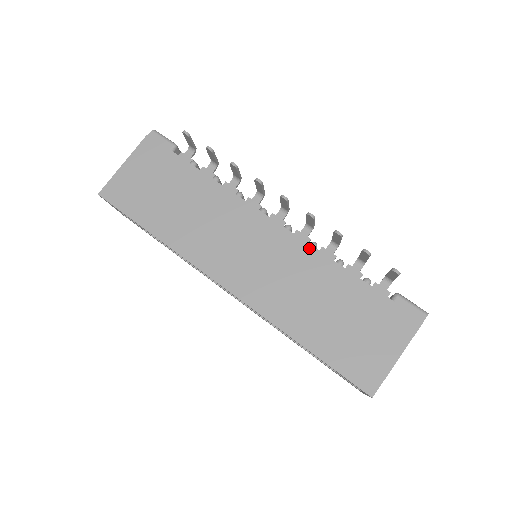
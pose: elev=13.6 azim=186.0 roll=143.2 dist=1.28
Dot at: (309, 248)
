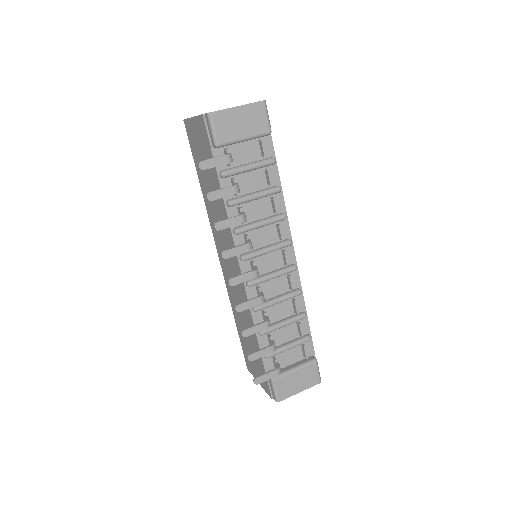
Dot at: occluded
